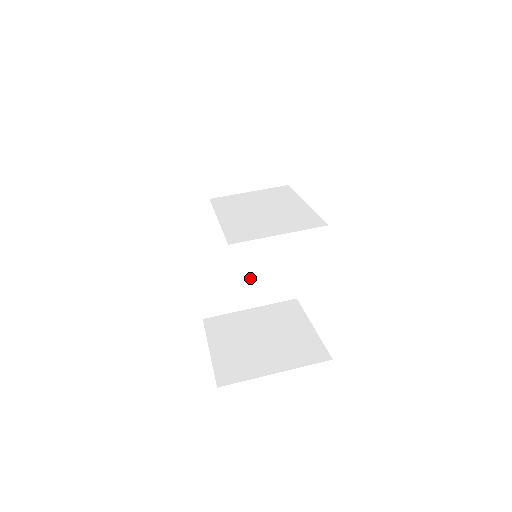
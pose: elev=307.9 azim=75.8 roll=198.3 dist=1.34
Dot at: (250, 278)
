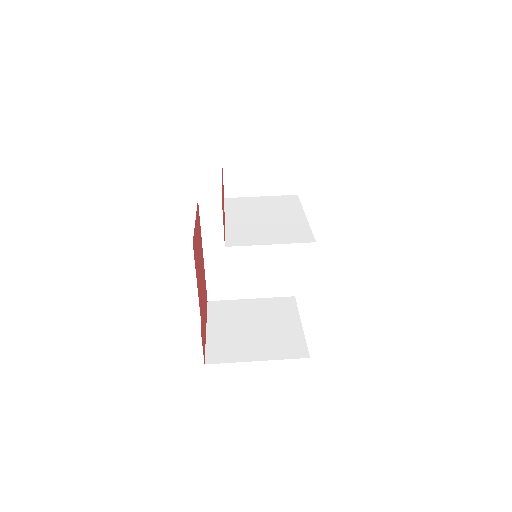
Dot at: (254, 272)
